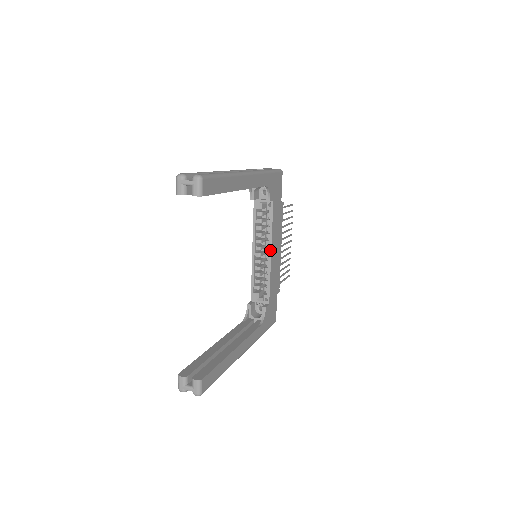
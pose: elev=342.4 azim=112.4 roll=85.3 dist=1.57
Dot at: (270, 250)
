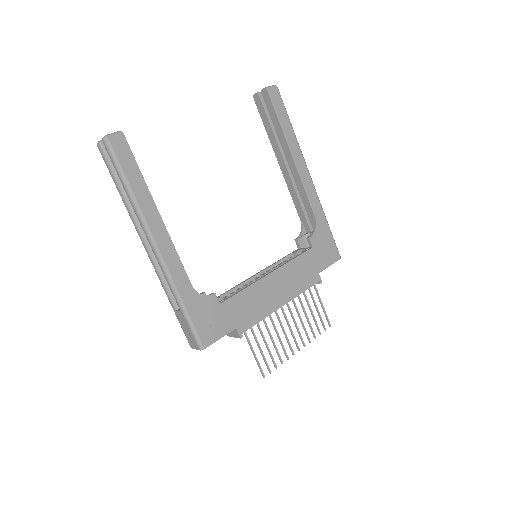
Dot at: (272, 271)
